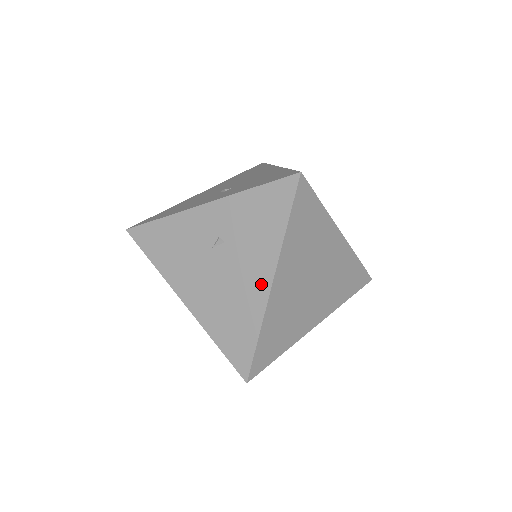
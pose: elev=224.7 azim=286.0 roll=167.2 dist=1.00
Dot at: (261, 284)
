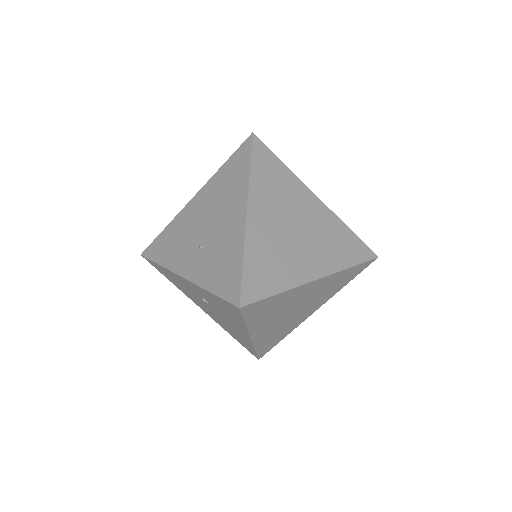
Dot at: (244, 334)
